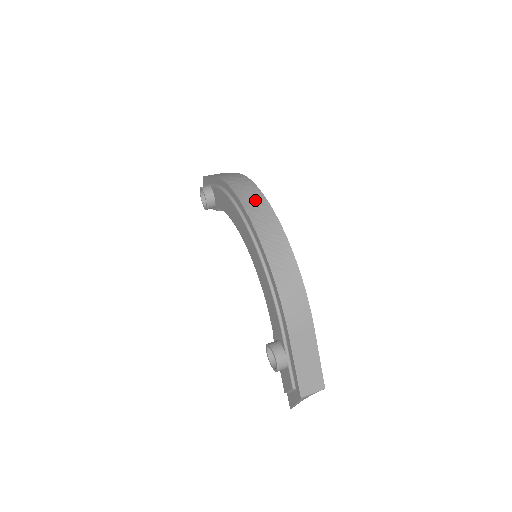
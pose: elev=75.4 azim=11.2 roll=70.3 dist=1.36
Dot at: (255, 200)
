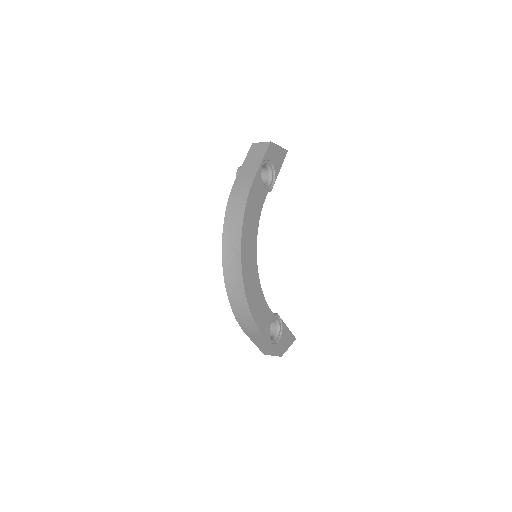
Dot at: (233, 241)
